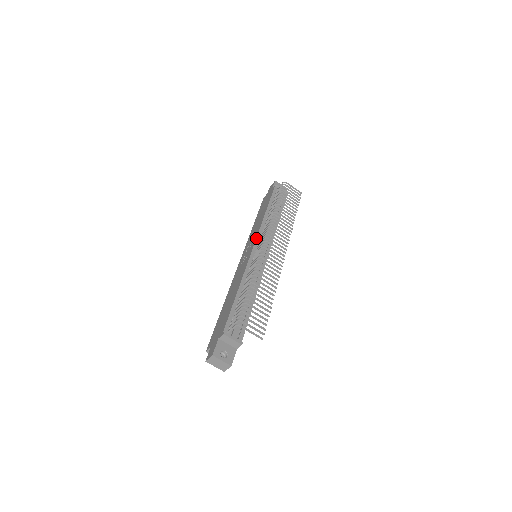
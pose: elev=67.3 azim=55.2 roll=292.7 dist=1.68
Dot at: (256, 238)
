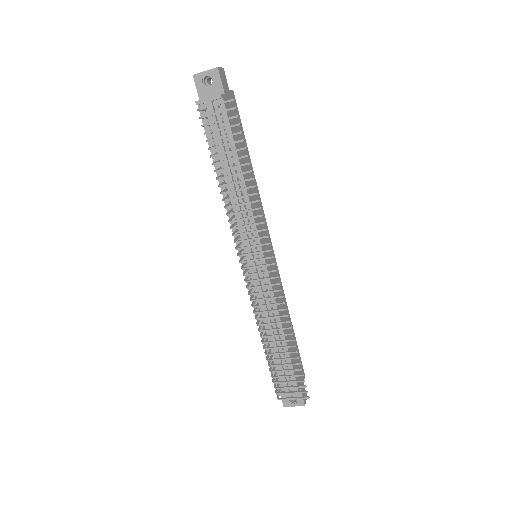
Dot at: occluded
